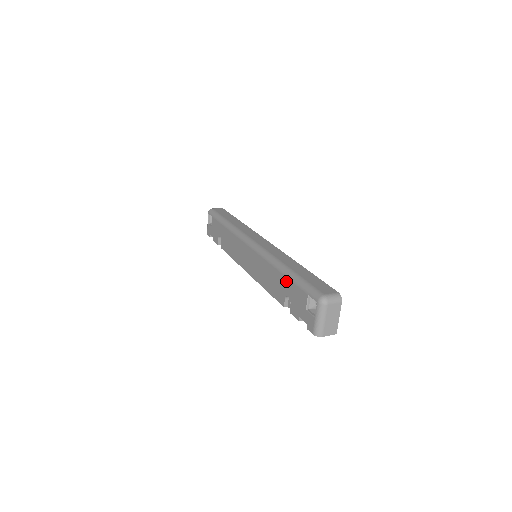
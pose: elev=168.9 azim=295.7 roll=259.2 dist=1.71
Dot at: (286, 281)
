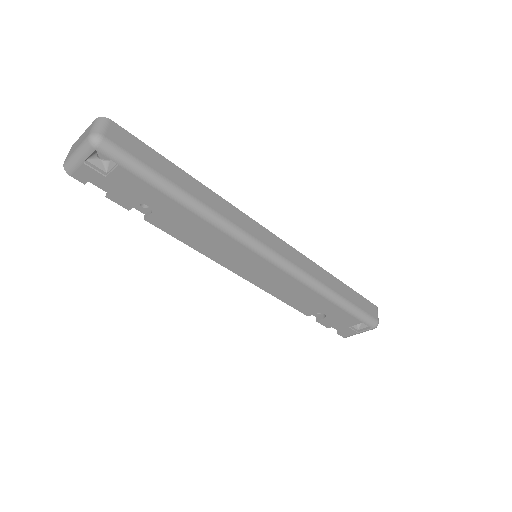
Dot at: (332, 307)
